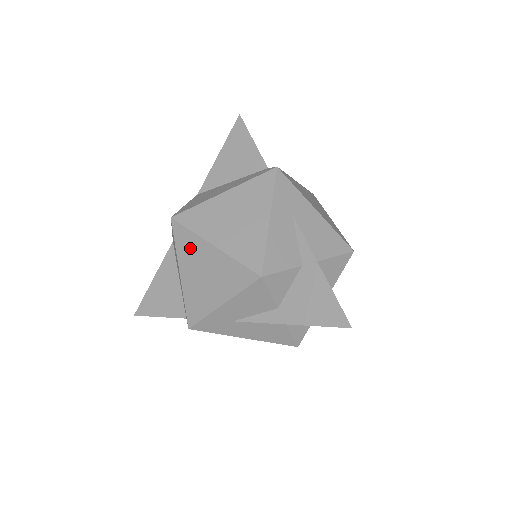
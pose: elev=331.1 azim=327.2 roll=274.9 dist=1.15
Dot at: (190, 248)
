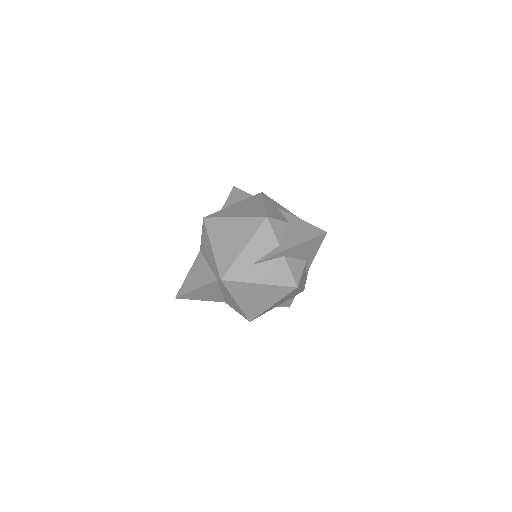
Dot at: (218, 227)
